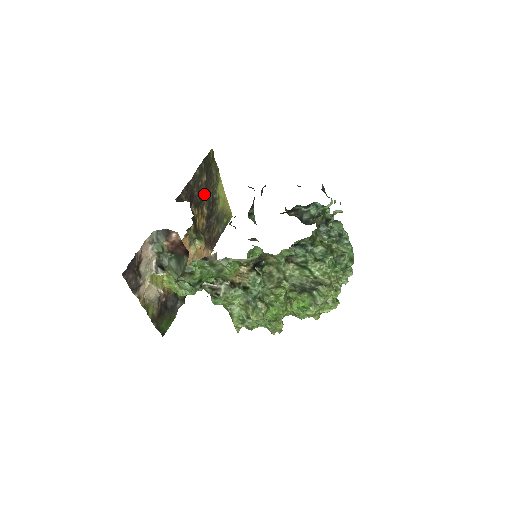
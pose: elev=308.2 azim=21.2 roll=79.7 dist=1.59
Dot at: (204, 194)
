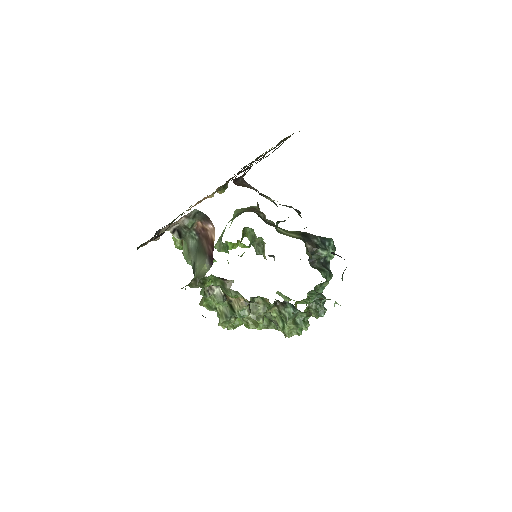
Dot at: (258, 160)
